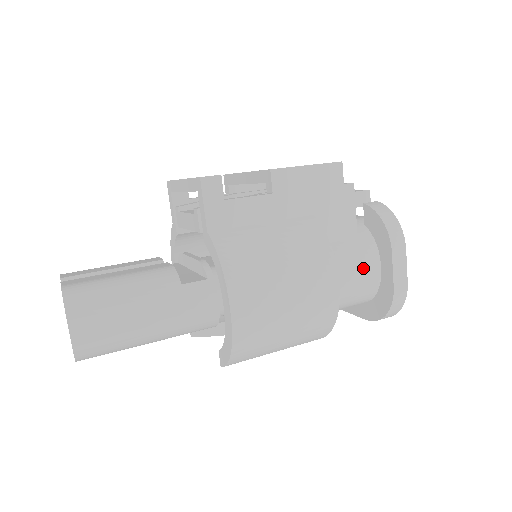
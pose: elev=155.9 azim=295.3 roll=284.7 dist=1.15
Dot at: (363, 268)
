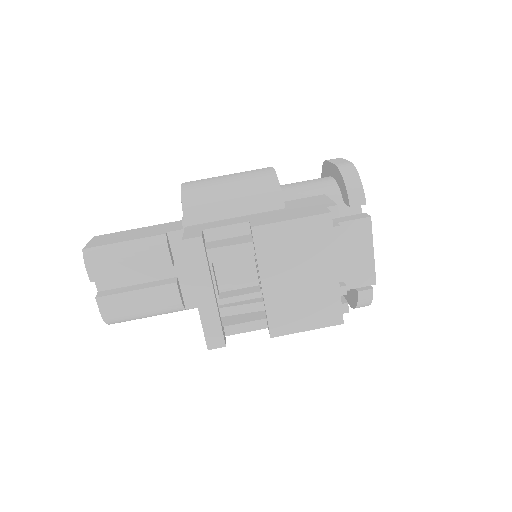
Dot at: occluded
